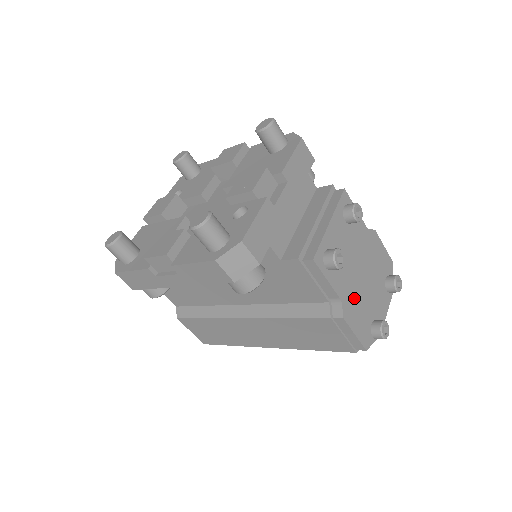
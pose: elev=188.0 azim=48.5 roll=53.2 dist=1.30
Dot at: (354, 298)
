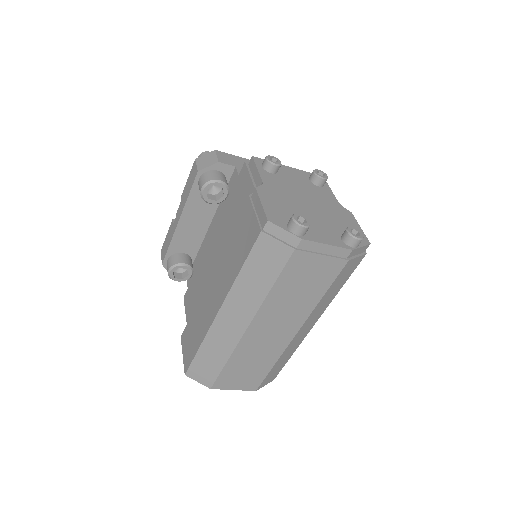
Dot at: (282, 198)
